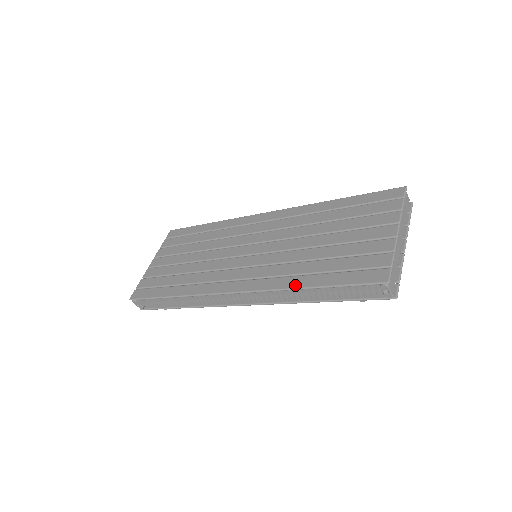
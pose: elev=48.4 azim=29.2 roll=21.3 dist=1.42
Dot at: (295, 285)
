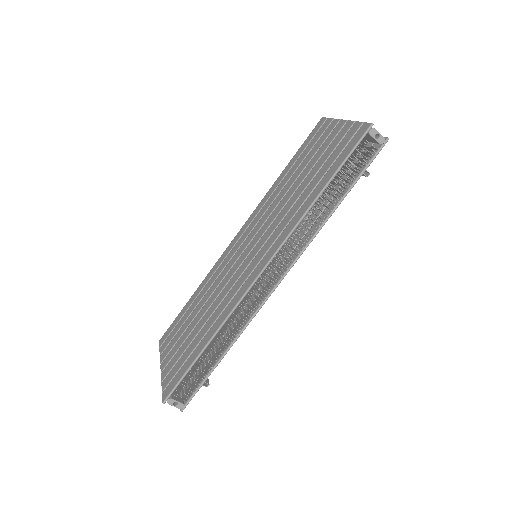
Dot at: (308, 205)
